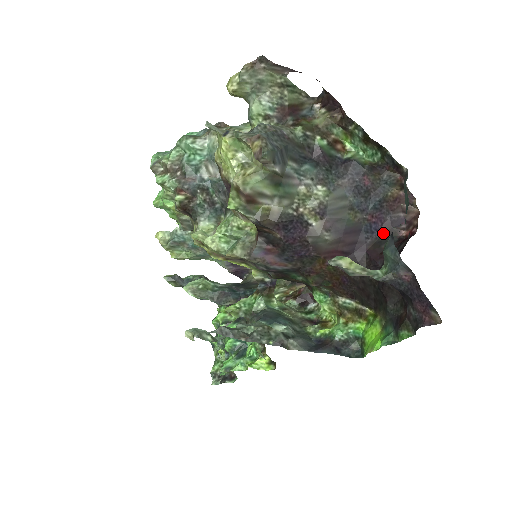
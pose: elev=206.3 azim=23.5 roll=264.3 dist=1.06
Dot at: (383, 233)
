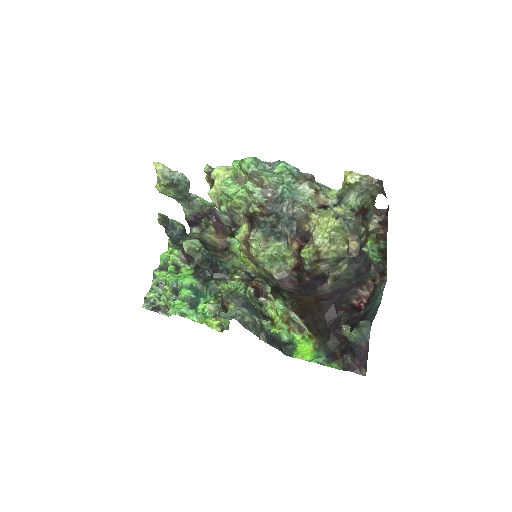
Dot at: (346, 296)
